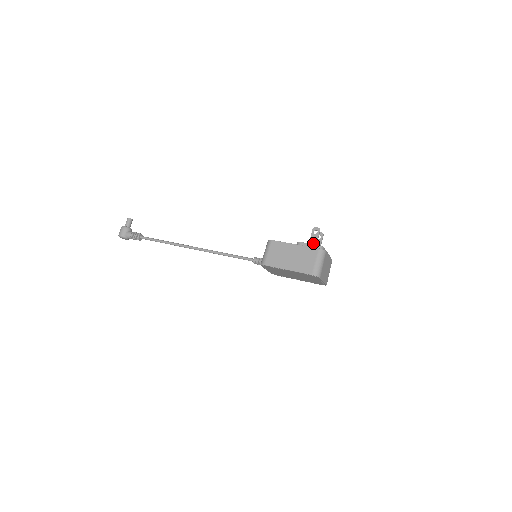
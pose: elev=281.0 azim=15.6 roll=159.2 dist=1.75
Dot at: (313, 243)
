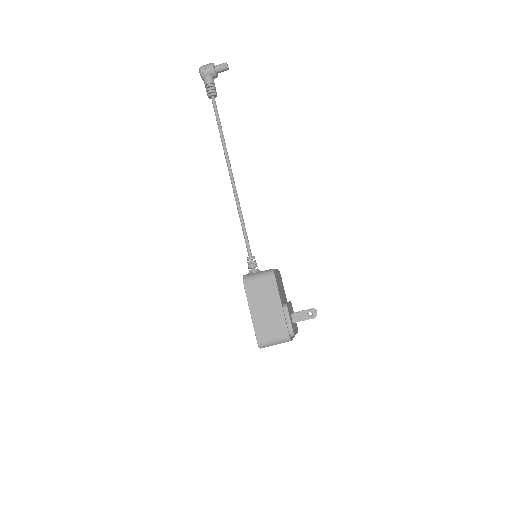
Dot at: (296, 318)
